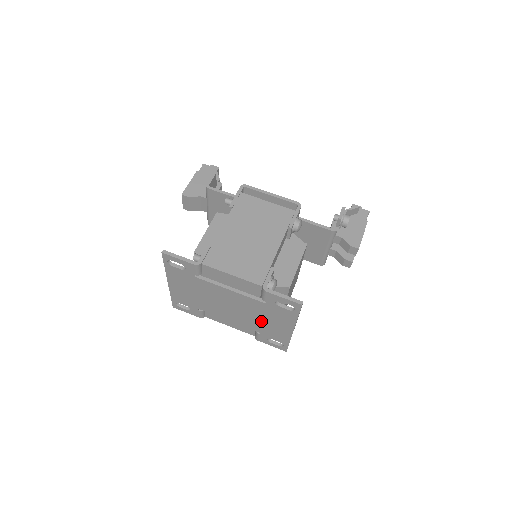
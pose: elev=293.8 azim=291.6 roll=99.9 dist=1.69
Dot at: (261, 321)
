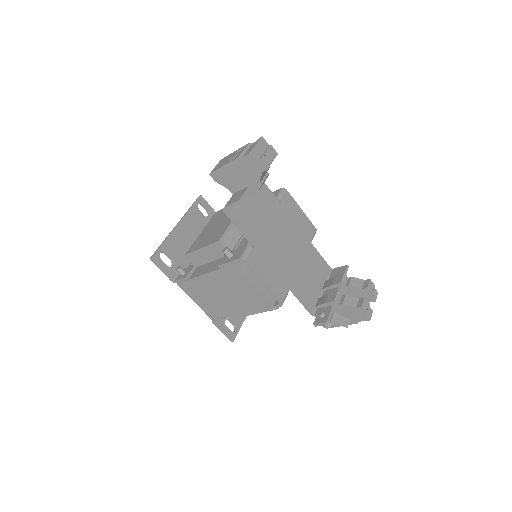
Dot at: occluded
